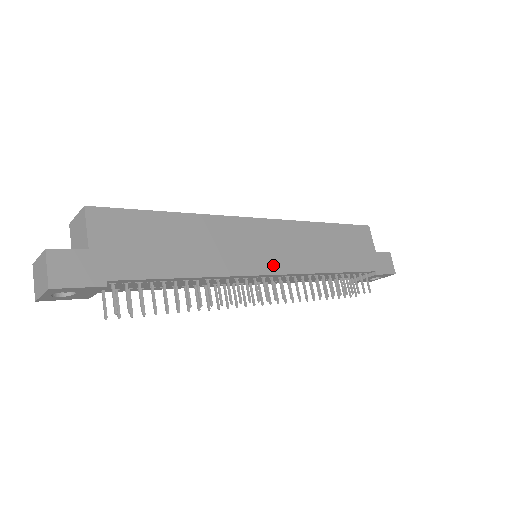
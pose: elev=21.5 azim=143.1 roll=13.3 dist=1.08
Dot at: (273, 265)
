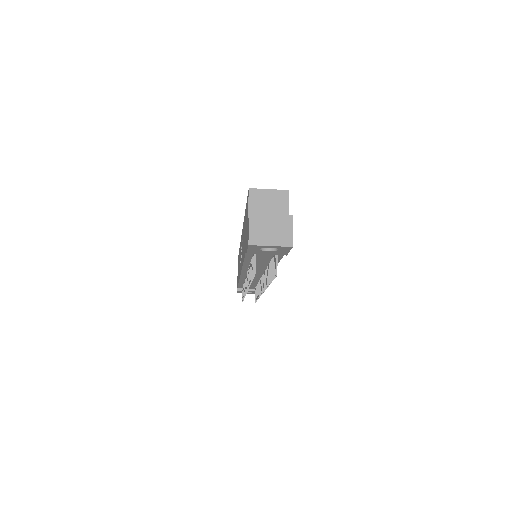
Dot at: occluded
